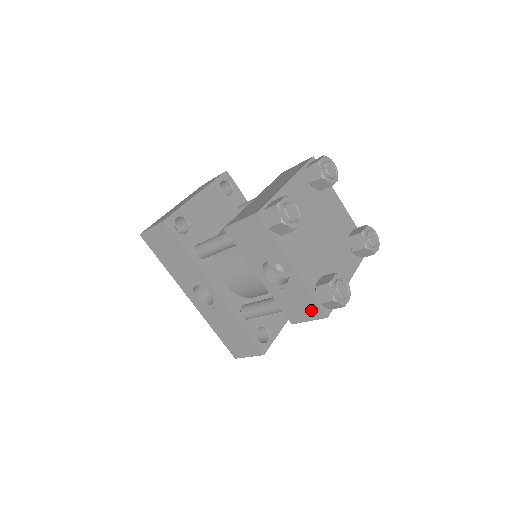
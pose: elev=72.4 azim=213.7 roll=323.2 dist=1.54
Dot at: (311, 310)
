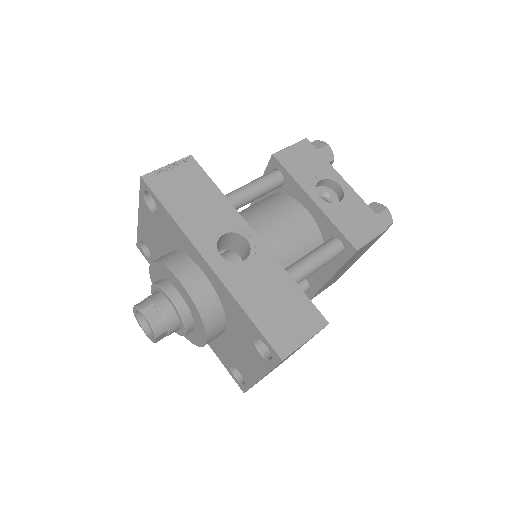
Dot at: (372, 224)
